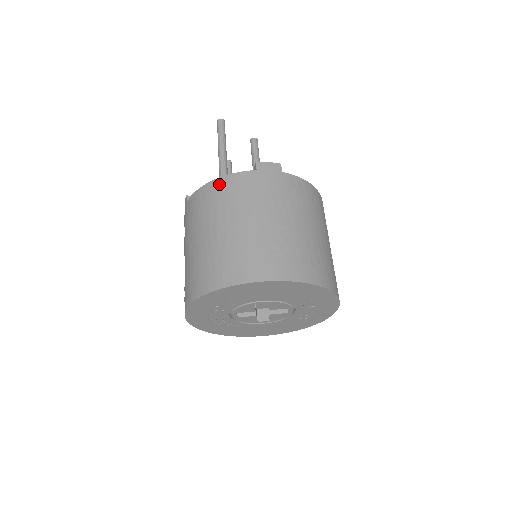
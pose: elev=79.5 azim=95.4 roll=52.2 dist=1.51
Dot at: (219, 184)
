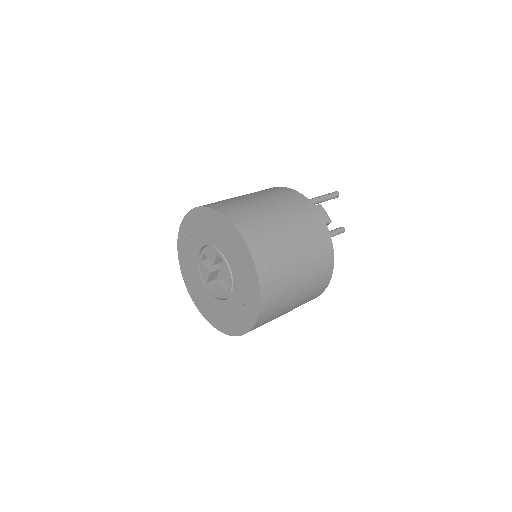
Dot at: (288, 190)
